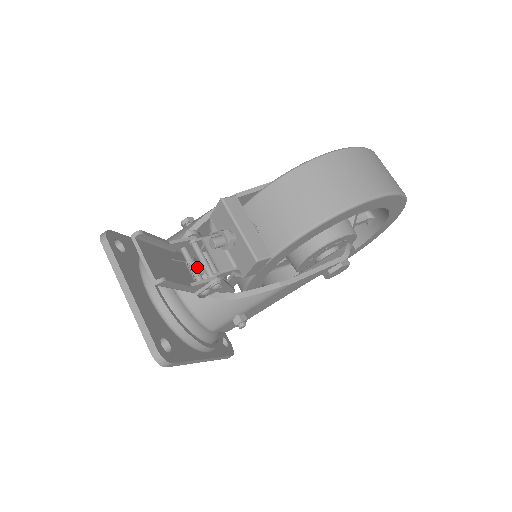
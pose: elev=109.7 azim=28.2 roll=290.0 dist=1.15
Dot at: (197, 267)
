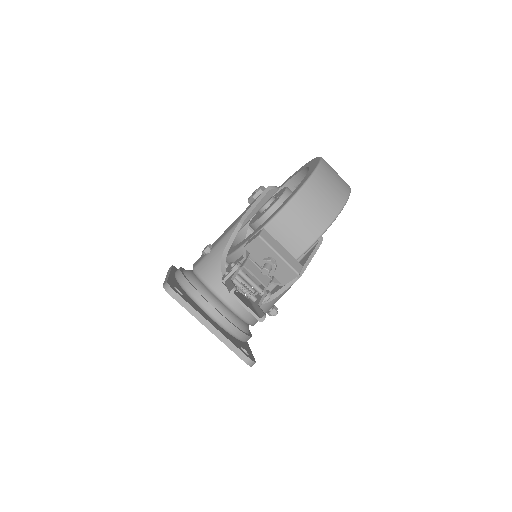
Dot at: (248, 289)
